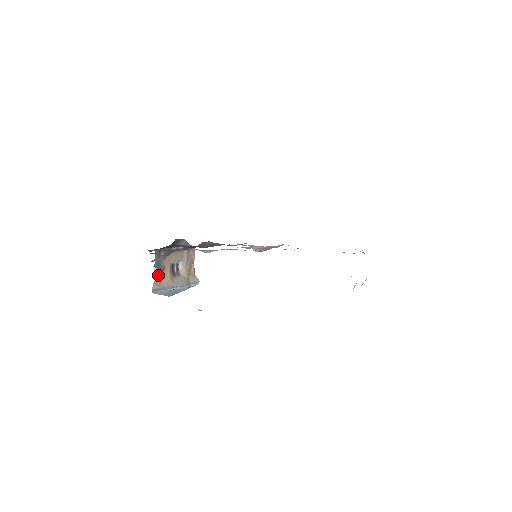
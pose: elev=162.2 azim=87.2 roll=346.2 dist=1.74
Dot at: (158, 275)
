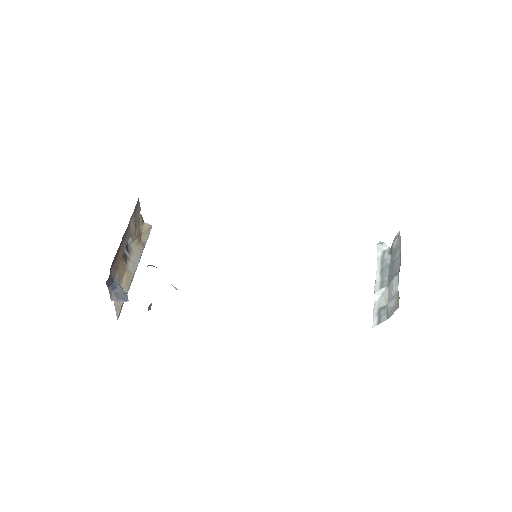
Dot at: occluded
